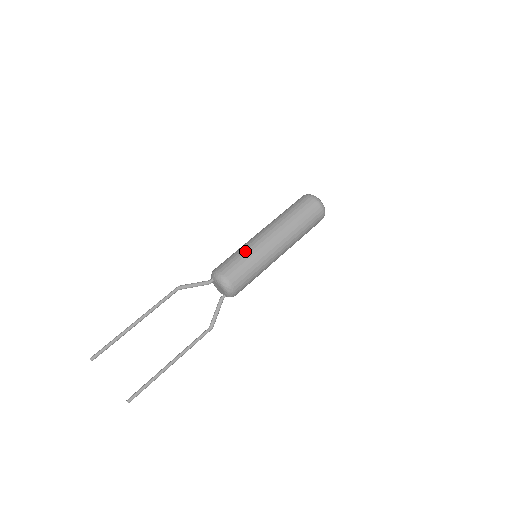
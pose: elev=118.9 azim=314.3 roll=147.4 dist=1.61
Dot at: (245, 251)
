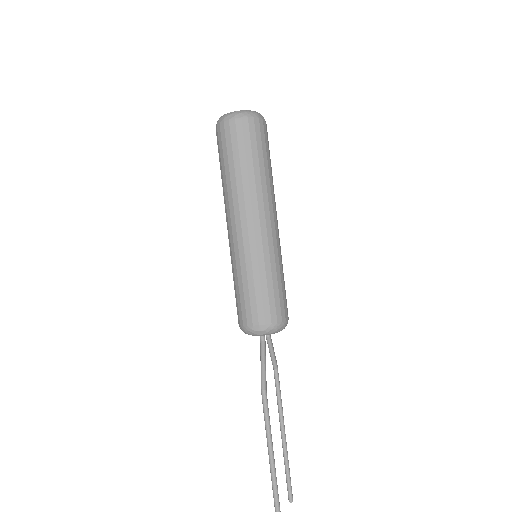
Dot at: (271, 271)
